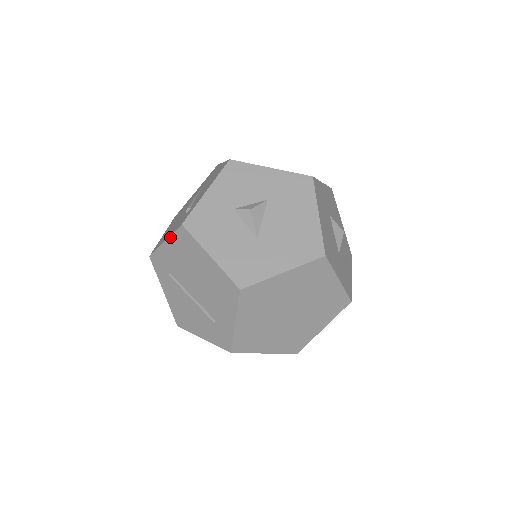
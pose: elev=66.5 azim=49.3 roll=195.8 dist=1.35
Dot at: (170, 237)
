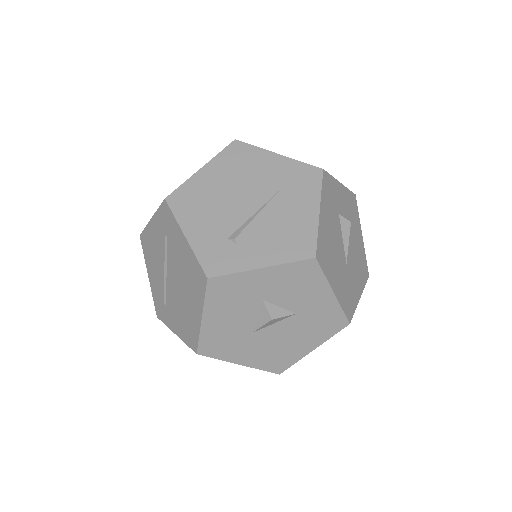
Dot at: (192, 250)
